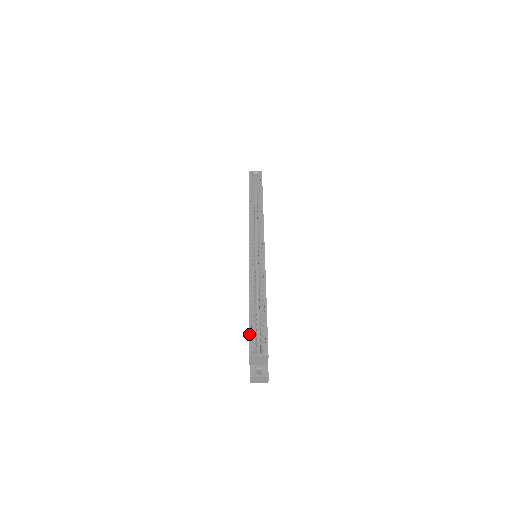
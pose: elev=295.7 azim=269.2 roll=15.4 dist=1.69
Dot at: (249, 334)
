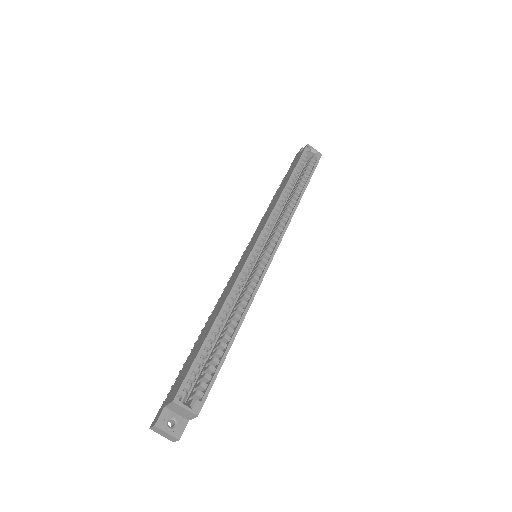
Dot at: (191, 367)
